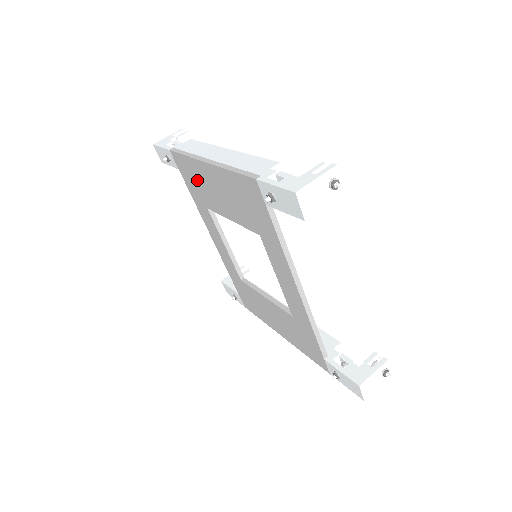
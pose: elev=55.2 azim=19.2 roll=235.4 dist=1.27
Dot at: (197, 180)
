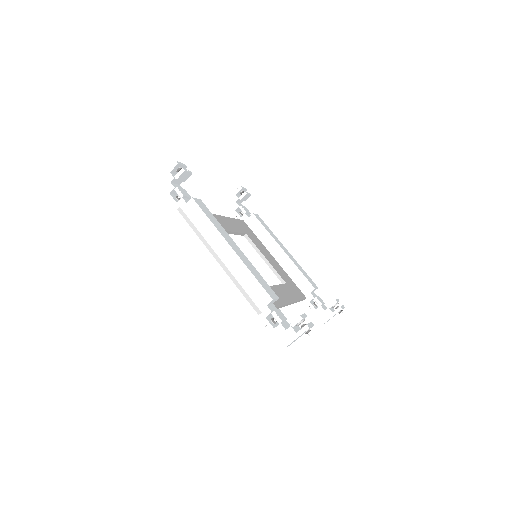
Dot at: occluded
